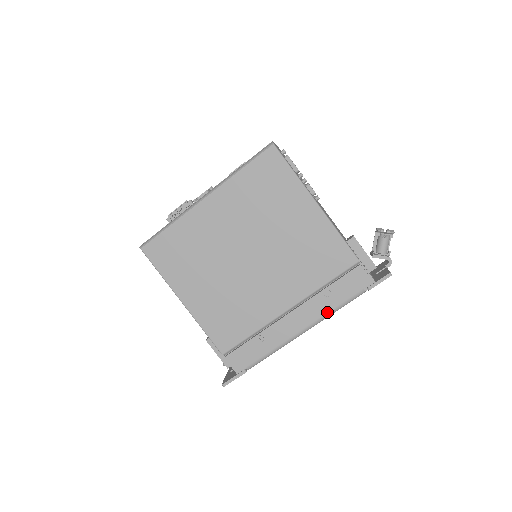
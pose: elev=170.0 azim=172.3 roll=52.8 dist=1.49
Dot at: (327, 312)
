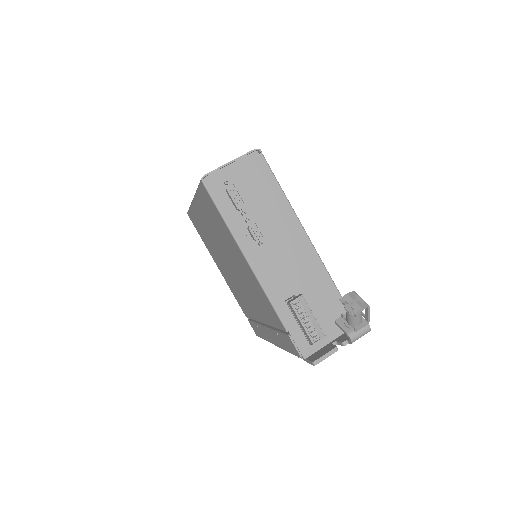
Dot at: (283, 348)
